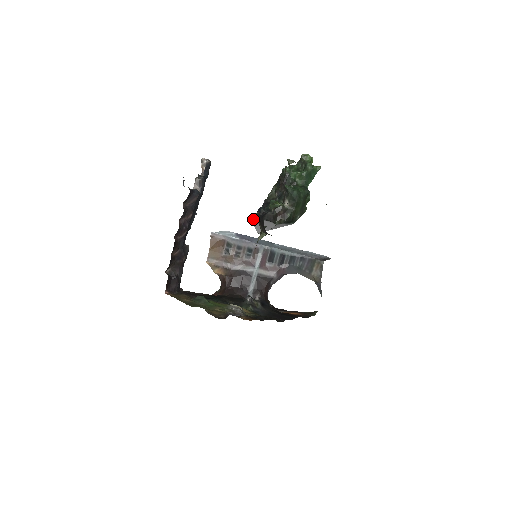
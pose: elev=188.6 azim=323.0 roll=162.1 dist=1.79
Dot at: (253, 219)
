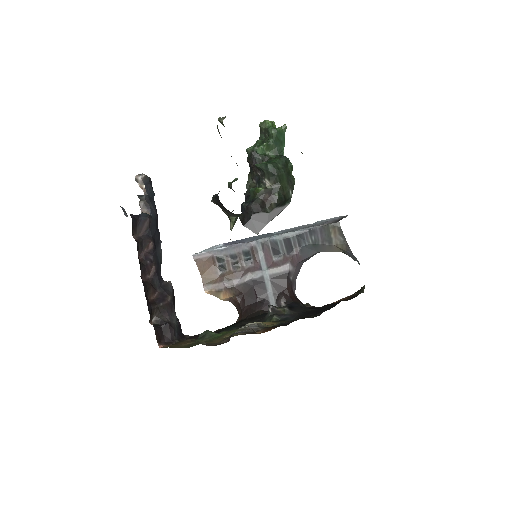
Dot at: (241, 220)
